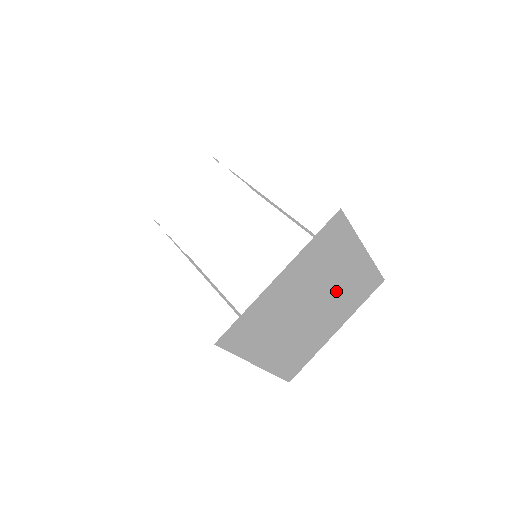
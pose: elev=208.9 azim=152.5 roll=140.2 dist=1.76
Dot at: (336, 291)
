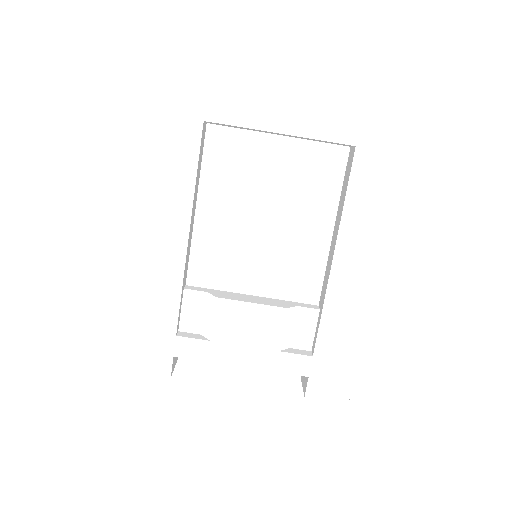
Dot at: occluded
